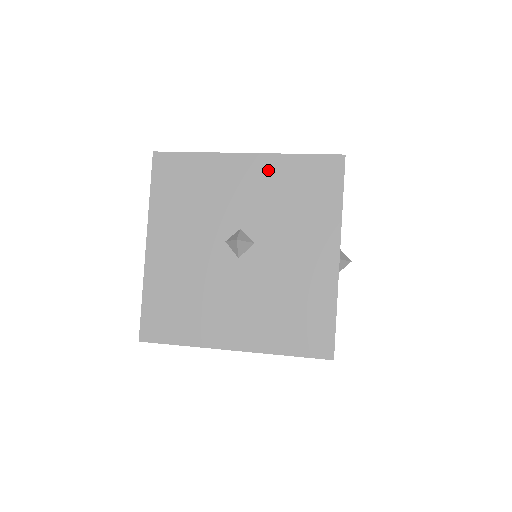
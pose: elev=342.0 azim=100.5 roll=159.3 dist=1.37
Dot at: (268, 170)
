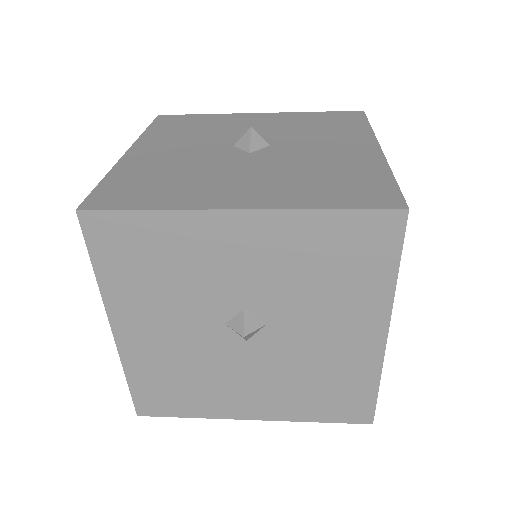
Dot at: (284, 117)
